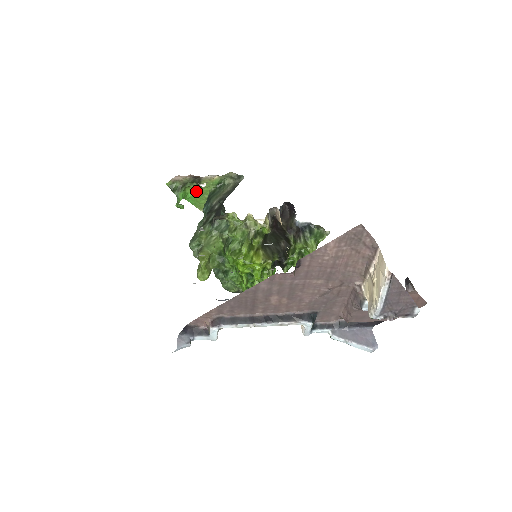
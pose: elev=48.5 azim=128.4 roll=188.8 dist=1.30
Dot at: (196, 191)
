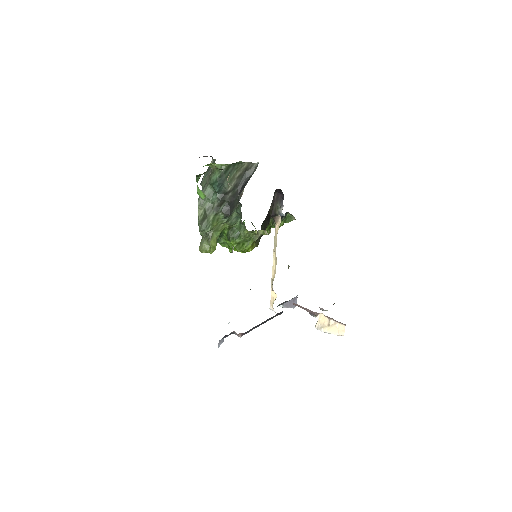
Dot at: (213, 168)
